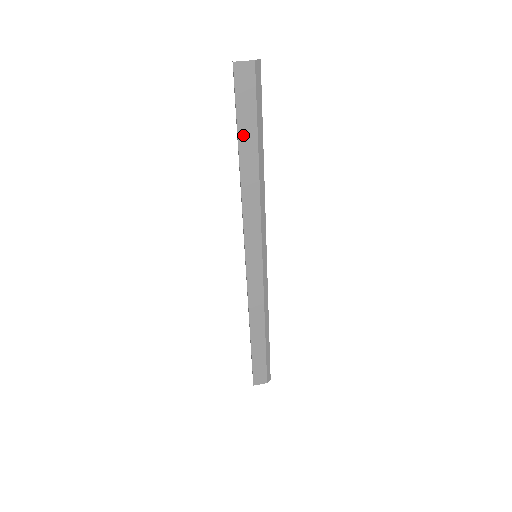
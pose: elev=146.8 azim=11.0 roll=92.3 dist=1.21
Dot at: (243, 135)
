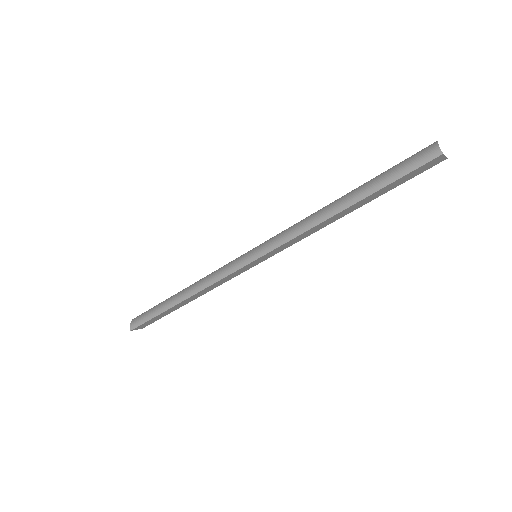
Dot at: (374, 194)
